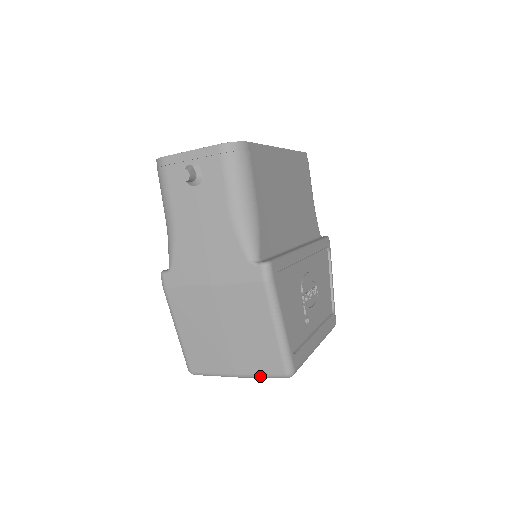
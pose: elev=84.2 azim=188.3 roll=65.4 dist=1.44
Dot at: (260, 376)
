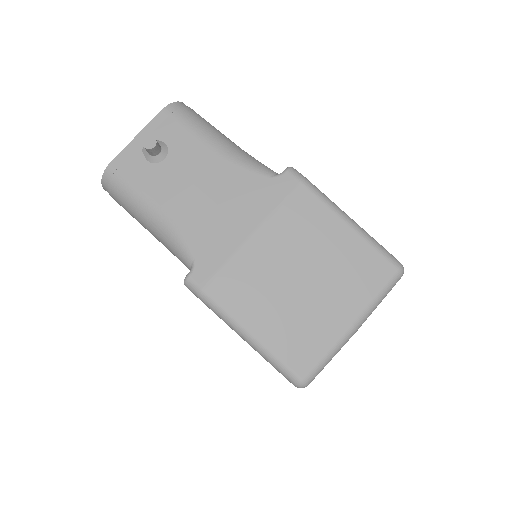
Dot at: (377, 300)
